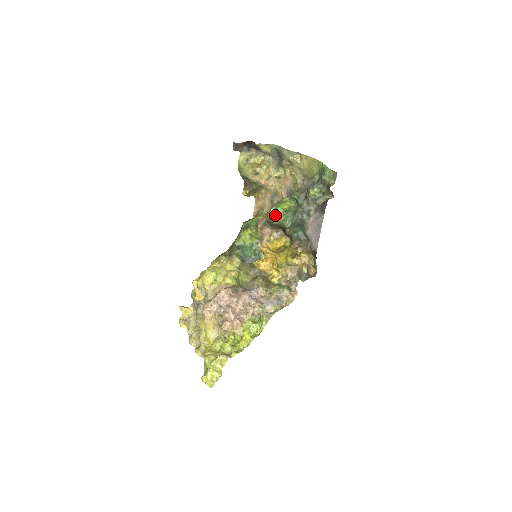
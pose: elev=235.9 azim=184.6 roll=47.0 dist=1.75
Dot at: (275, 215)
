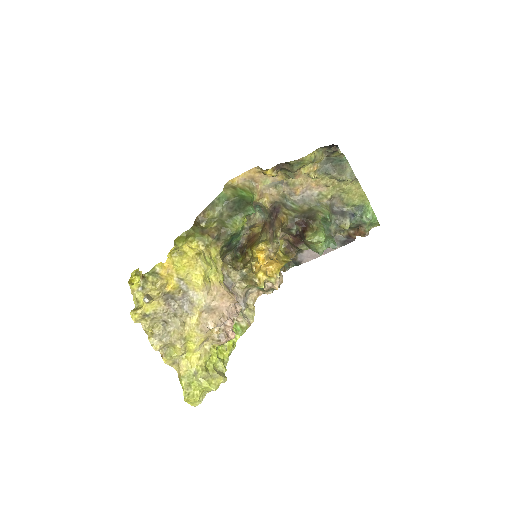
Dot at: (319, 241)
